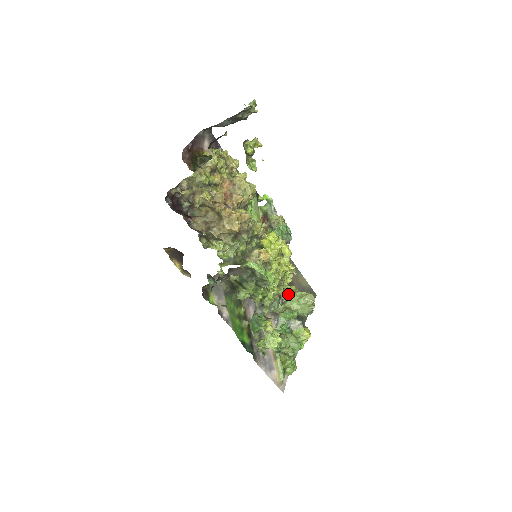
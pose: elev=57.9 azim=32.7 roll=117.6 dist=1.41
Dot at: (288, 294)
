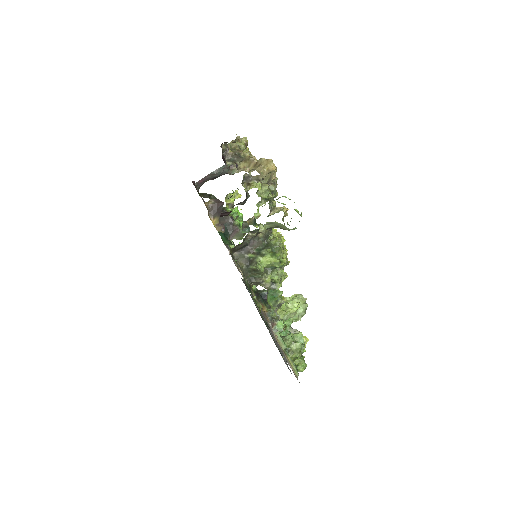
Dot at: occluded
